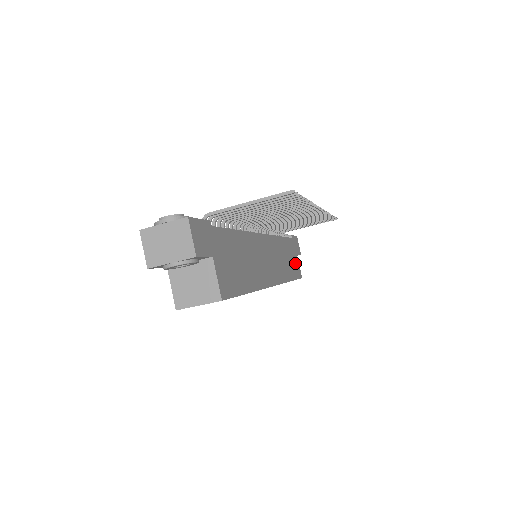
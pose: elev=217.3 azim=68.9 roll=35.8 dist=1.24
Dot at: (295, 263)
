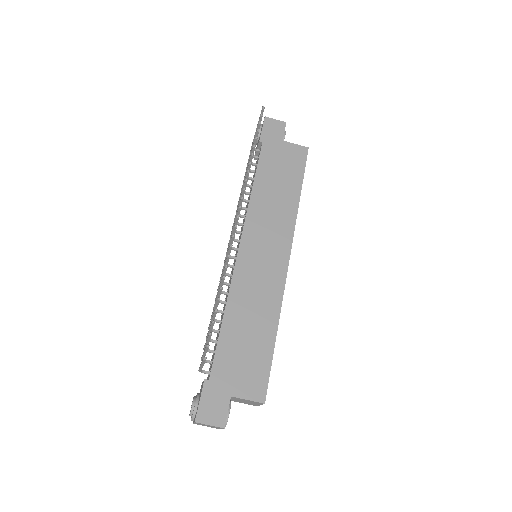
Dot at: (288, 159)
